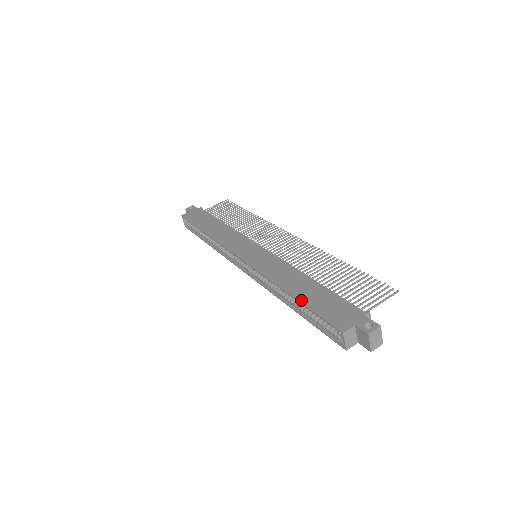
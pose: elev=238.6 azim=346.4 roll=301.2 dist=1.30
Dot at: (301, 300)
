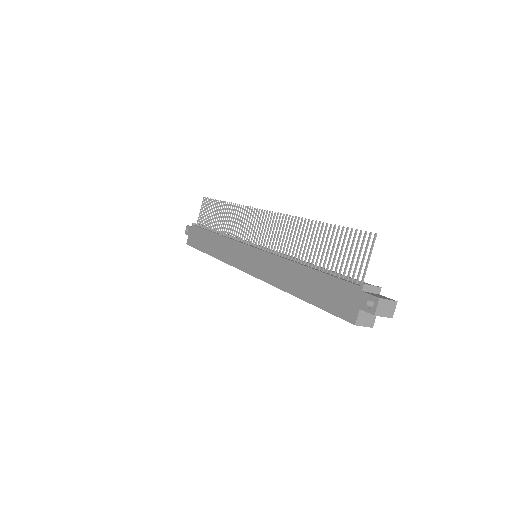
Dot at: (308, 301)
